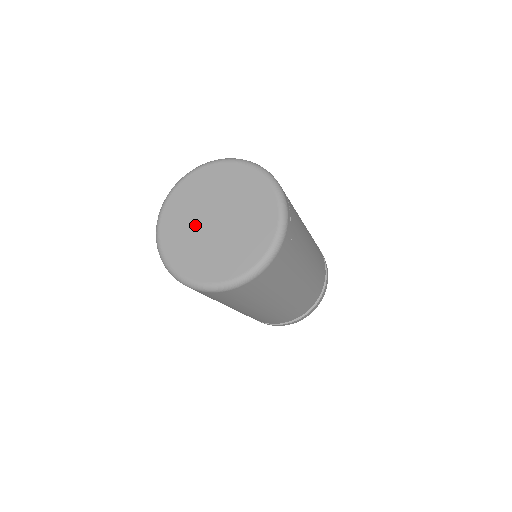
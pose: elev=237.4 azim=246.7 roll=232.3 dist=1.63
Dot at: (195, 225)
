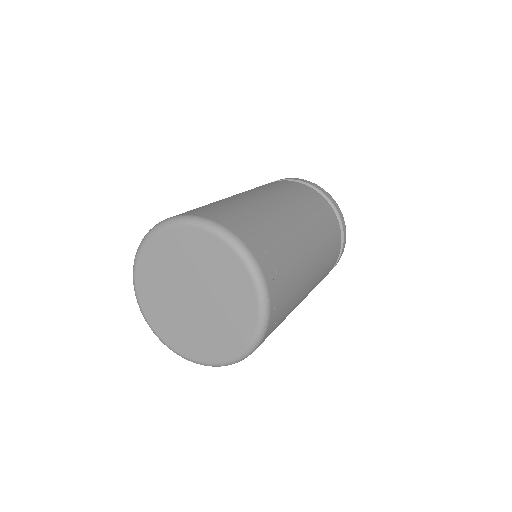
Dot at: (171, 292)
